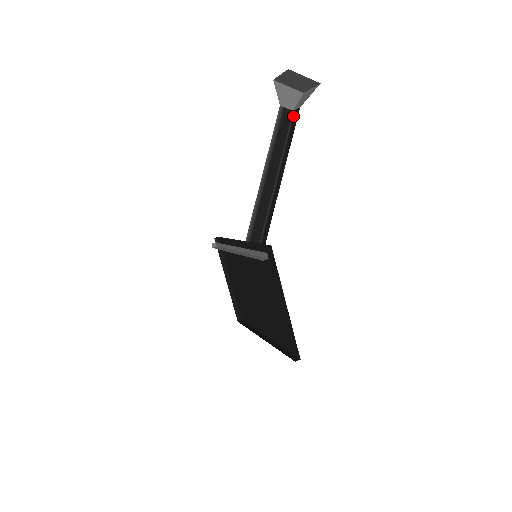
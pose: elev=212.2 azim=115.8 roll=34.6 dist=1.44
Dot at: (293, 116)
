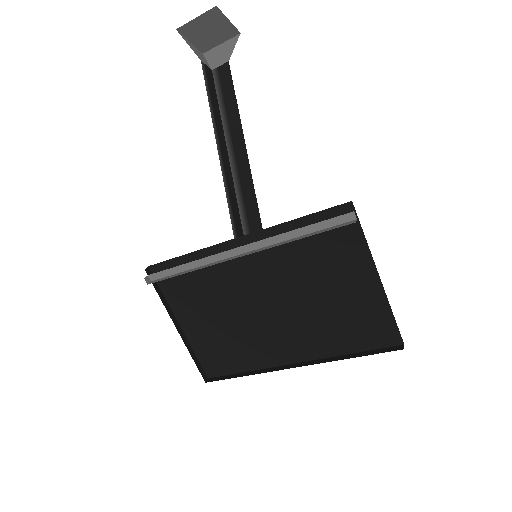
Dot at: (217, 75)
